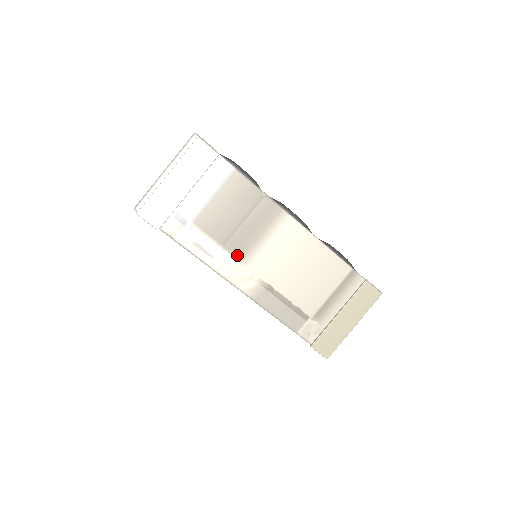
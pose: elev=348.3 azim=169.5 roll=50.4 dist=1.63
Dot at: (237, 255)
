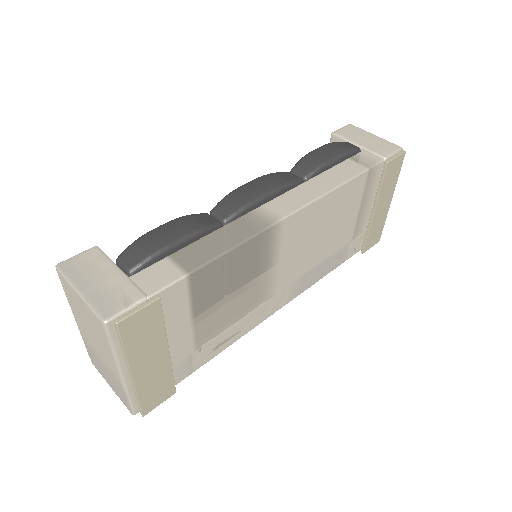
Dot at: (259, 303)
